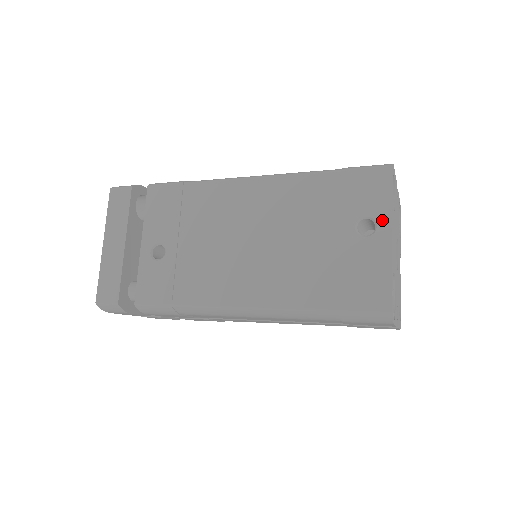
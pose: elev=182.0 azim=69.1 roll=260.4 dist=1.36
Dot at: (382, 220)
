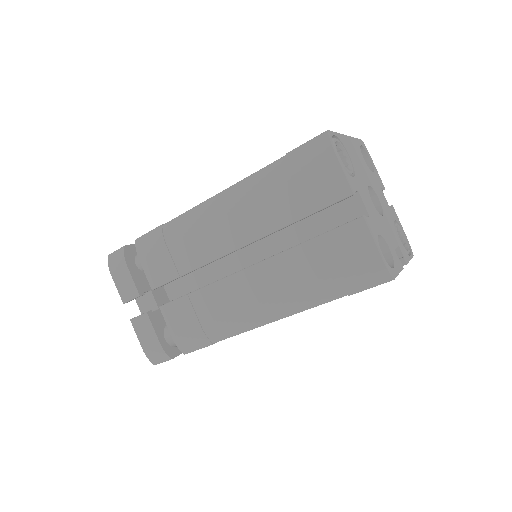
Dot at: occluded
